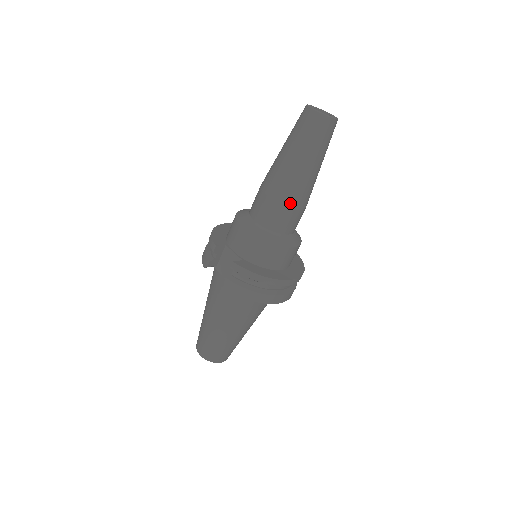
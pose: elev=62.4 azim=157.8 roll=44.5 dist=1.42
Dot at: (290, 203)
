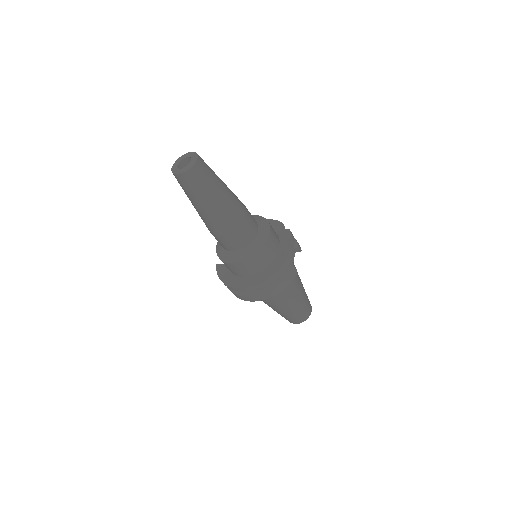
Dot at: (211, 232)
